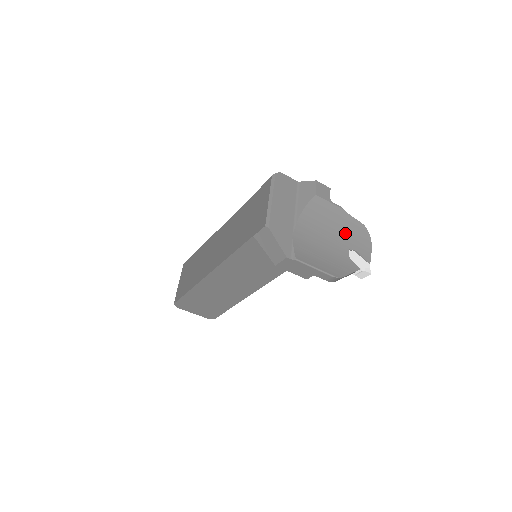
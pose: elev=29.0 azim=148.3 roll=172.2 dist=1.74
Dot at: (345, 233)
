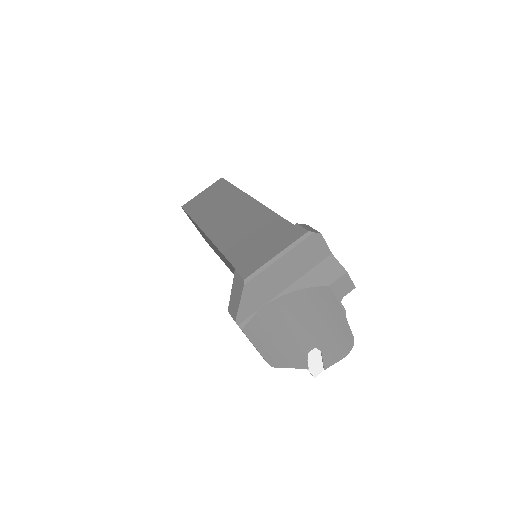
Dot at: (327, 333)
